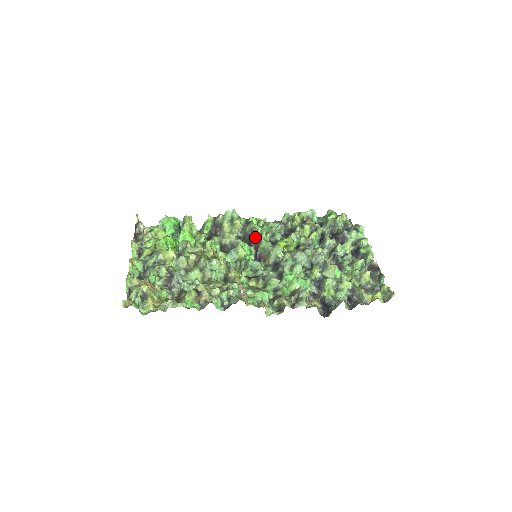
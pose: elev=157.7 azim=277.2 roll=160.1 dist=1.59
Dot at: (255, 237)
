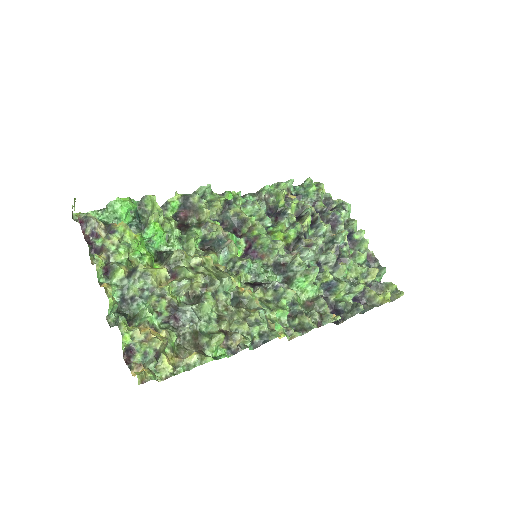
Dot at: (246, 226)
